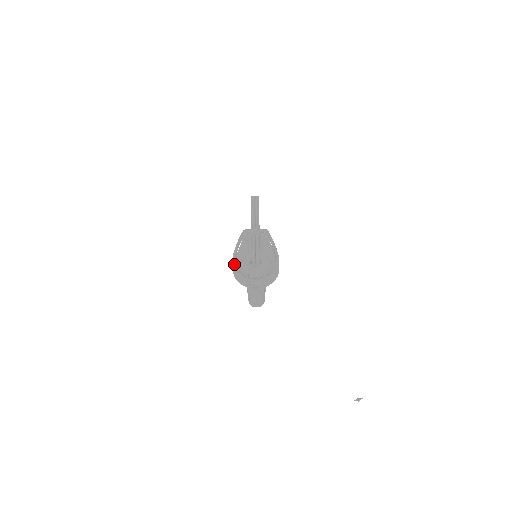
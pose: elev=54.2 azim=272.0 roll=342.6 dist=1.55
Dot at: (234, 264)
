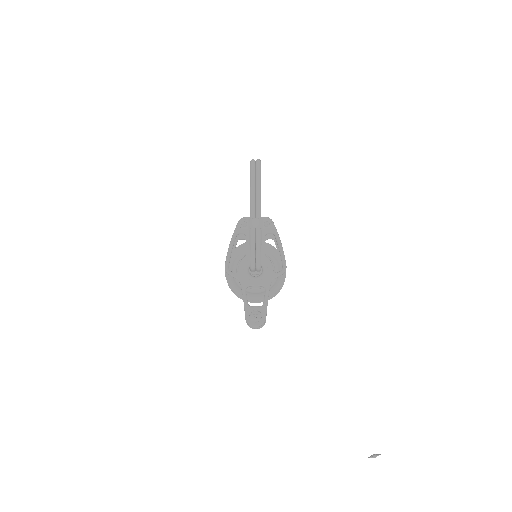
Dot at: (227, 273)
